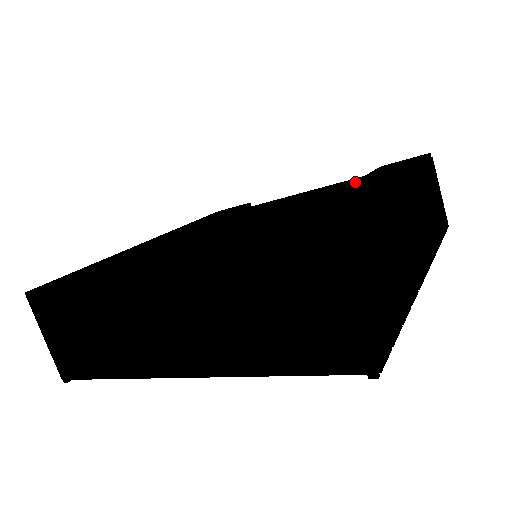
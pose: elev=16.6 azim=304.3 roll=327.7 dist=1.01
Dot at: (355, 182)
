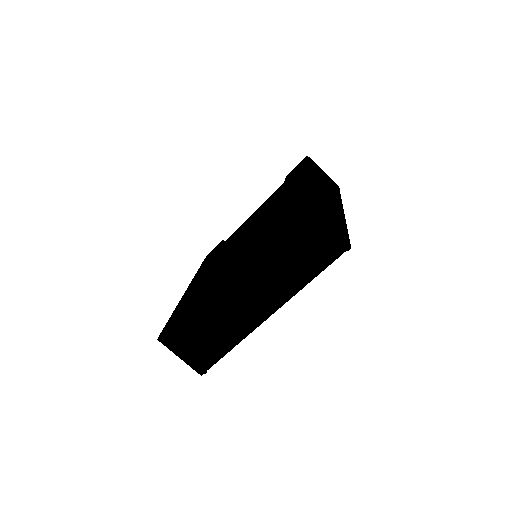
Dot at: (283, 189)
